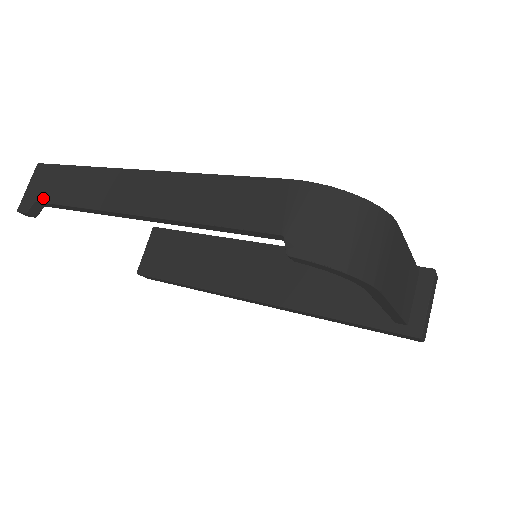
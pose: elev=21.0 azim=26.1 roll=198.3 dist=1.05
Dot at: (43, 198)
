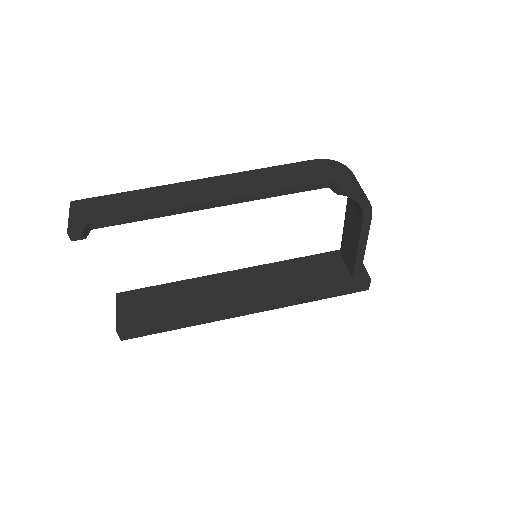
Dot at: (98, 217)
